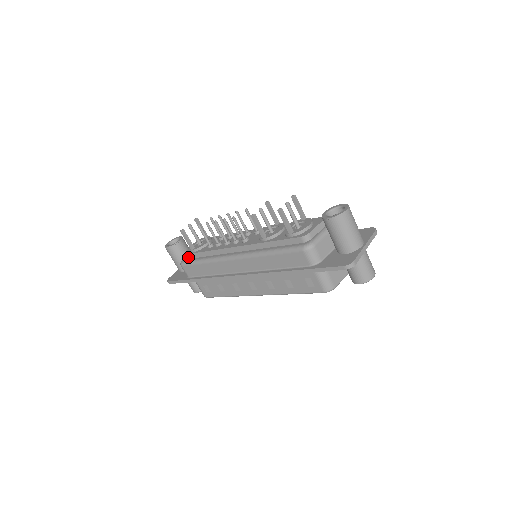
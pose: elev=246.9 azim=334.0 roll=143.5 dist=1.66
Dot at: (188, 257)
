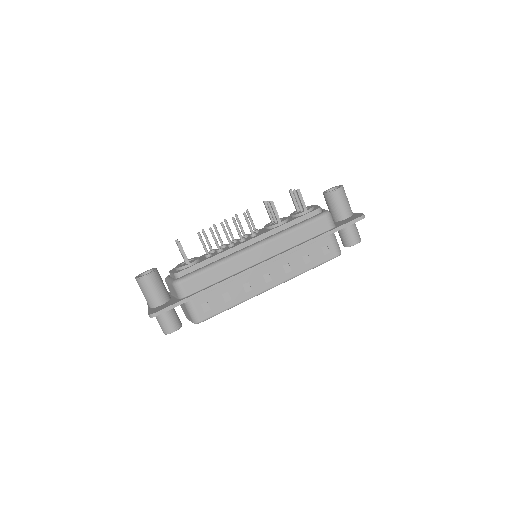
Dot at: (183, 274)
